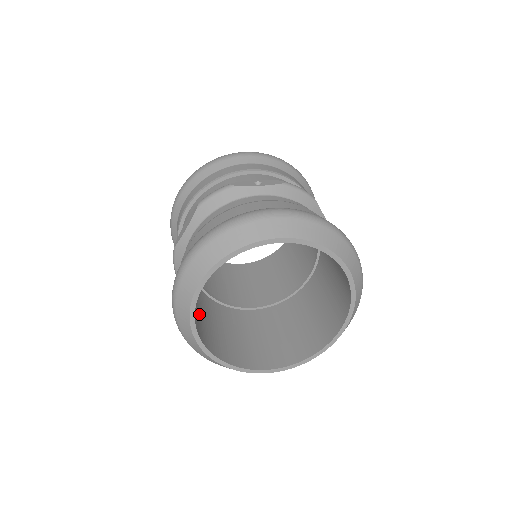
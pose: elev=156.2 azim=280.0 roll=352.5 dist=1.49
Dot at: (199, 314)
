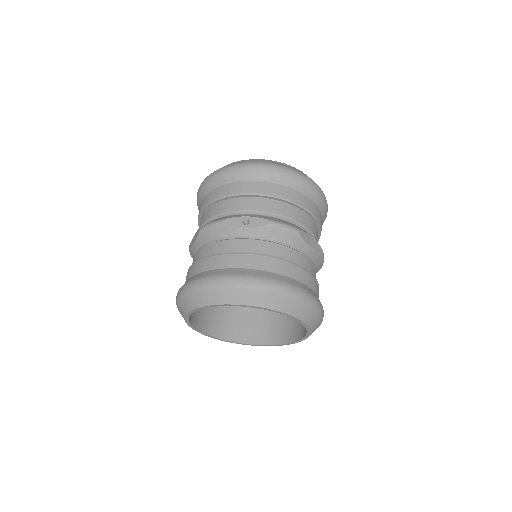
Dot at: occluded
